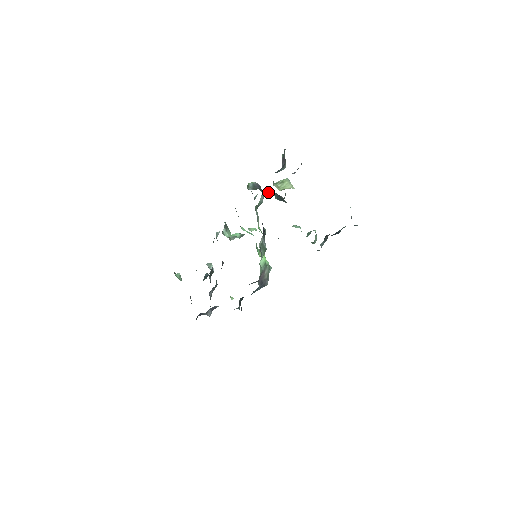
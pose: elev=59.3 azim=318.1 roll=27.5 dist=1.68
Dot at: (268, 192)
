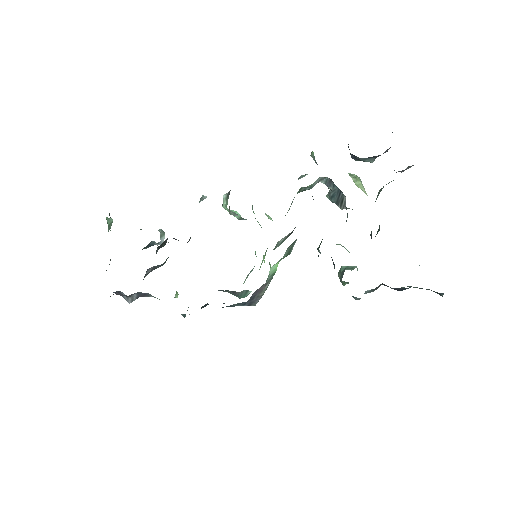
Dot at: (328, 179)
